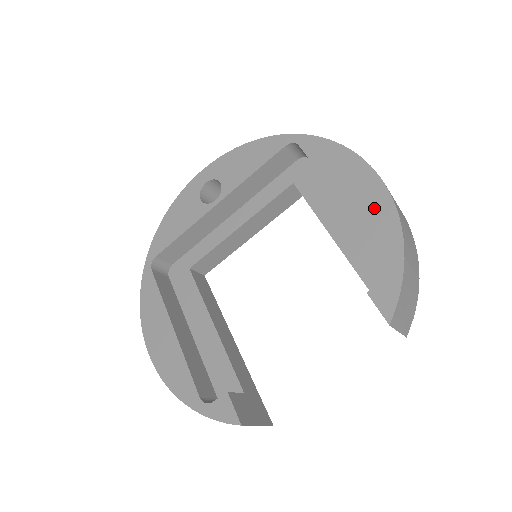
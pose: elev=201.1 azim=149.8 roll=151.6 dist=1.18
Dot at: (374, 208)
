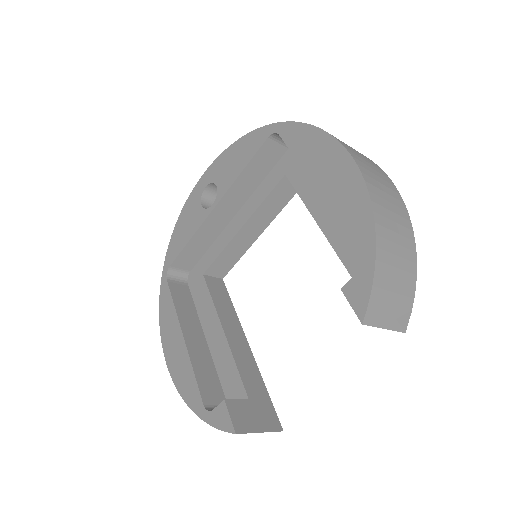
Dot at: (346, 193)
